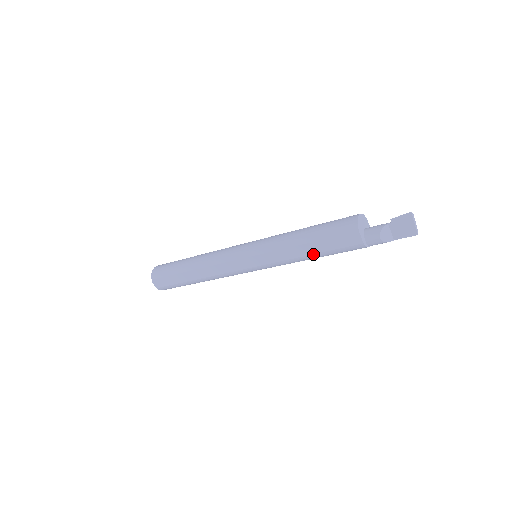
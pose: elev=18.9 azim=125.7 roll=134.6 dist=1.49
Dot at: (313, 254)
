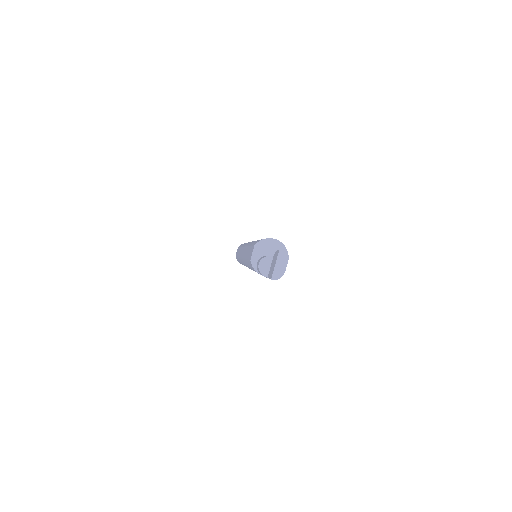
Dot at: (246, 259)
